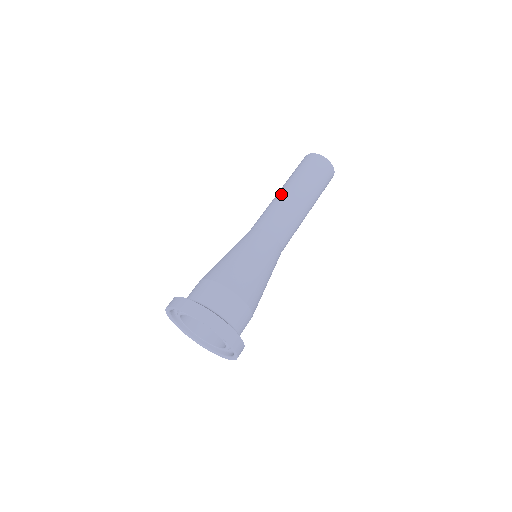
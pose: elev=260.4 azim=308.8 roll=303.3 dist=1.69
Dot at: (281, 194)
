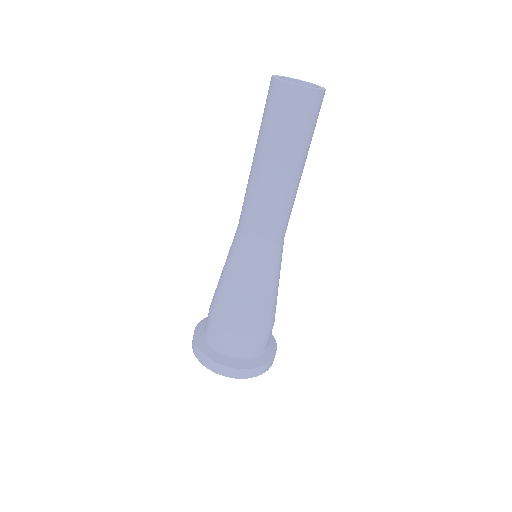
Dot at: (255, 174)
